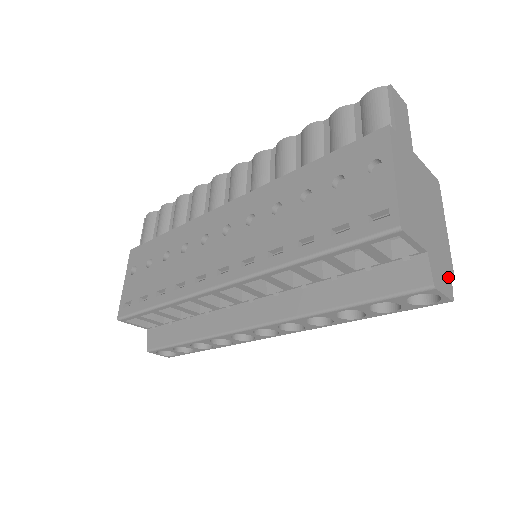
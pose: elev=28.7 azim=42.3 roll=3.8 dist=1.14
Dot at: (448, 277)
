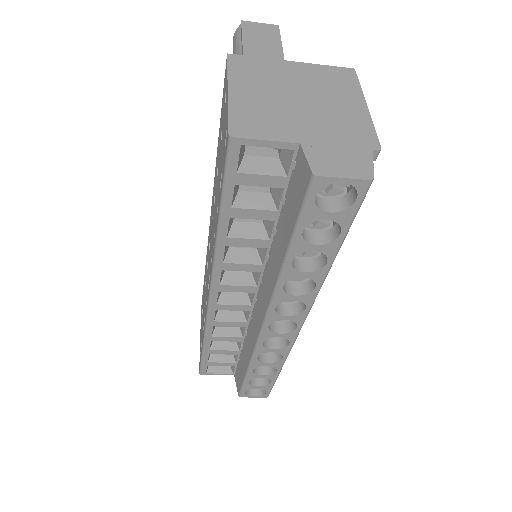
Dot at: (361, 157)
